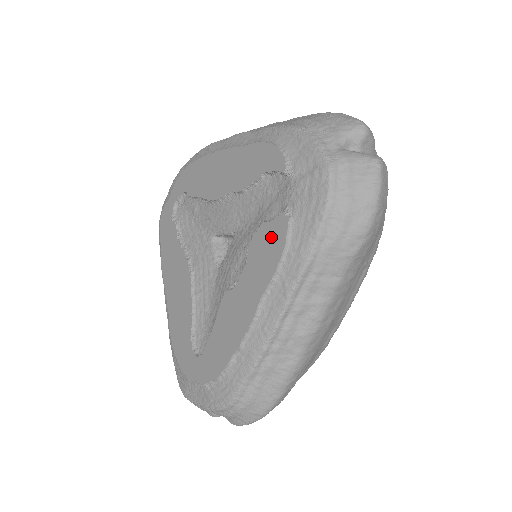
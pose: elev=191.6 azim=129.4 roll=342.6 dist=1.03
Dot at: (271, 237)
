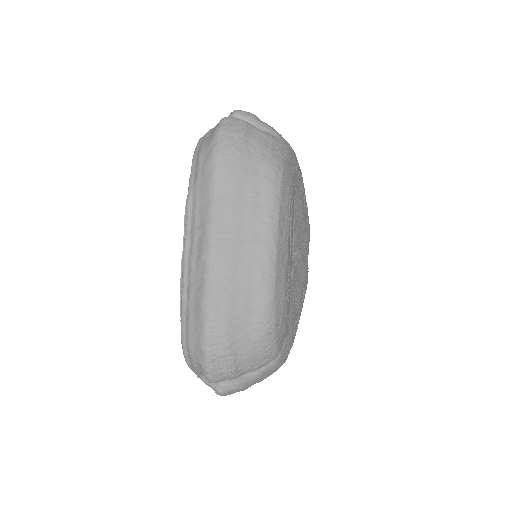
Dot at: occluded
